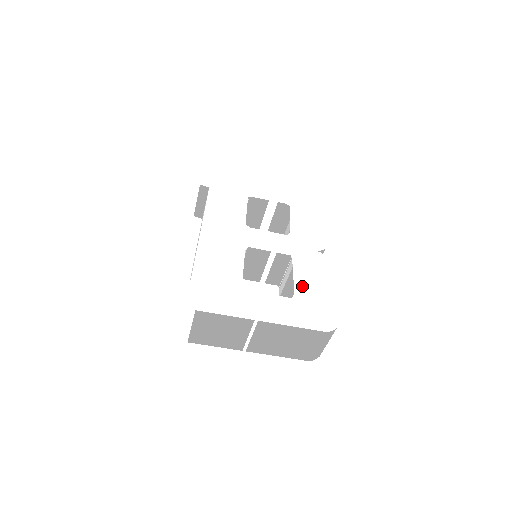
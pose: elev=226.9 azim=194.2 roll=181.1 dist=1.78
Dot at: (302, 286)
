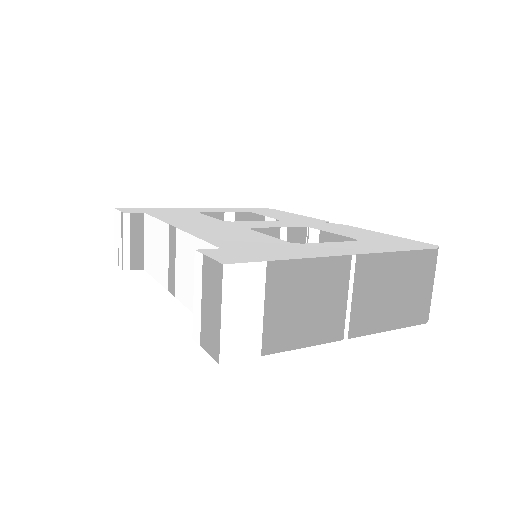
Dot at: (352, 235)
